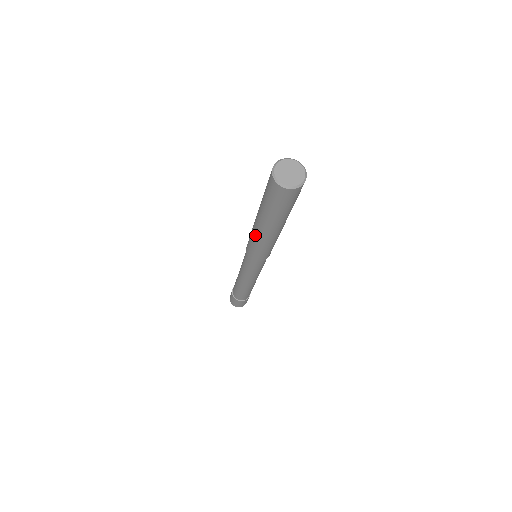
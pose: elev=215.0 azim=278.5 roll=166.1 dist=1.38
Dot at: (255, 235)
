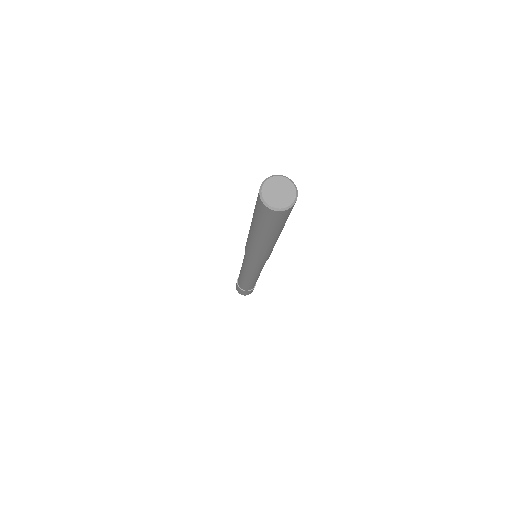
Dot at: (250, 242)
